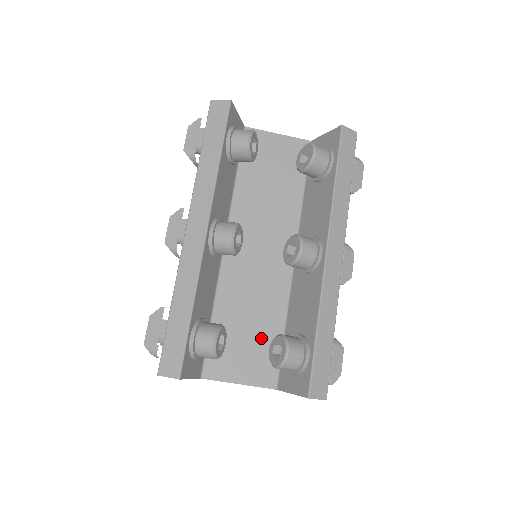
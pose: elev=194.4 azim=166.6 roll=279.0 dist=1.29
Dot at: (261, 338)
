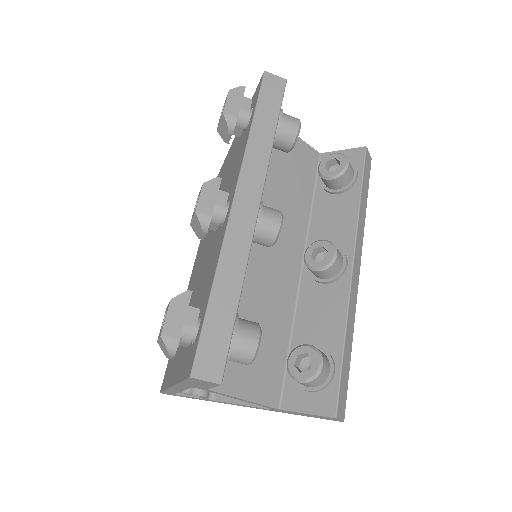
Dot at: (269, 348)
